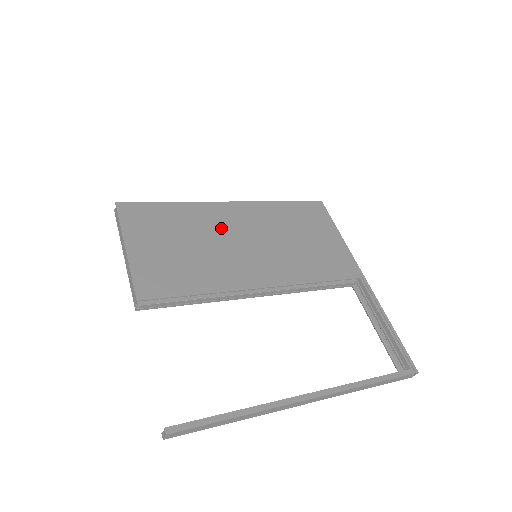
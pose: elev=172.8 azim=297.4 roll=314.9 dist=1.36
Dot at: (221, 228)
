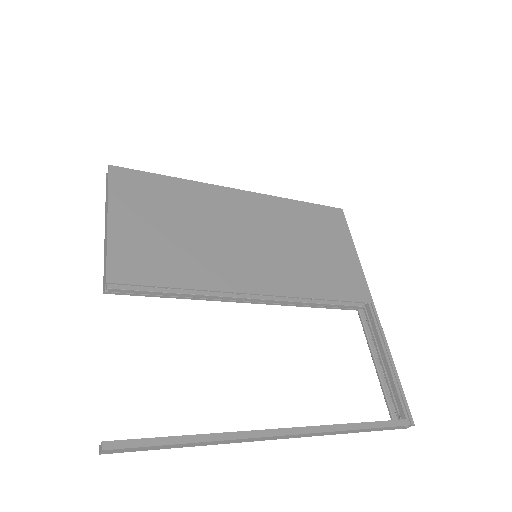
Dot at: (223, 217)
